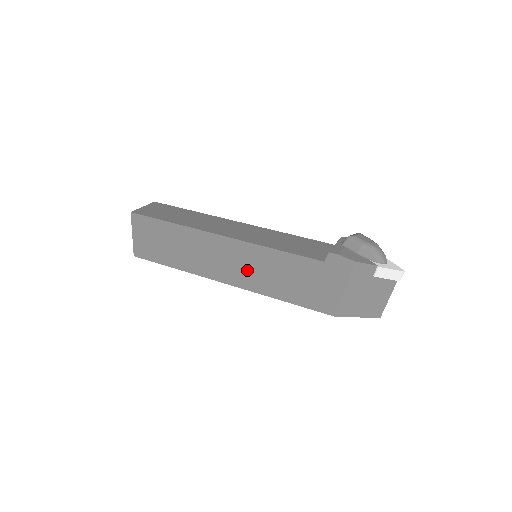
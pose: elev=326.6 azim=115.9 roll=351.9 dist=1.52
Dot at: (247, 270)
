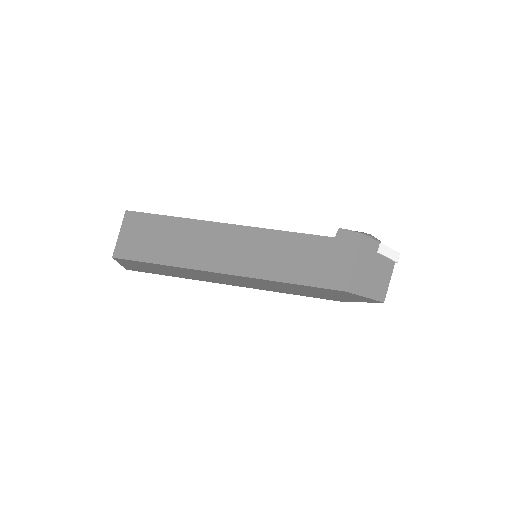
Dot at: (254, 255)
